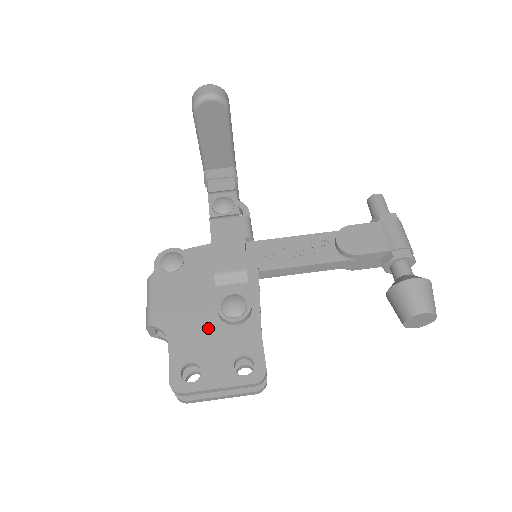
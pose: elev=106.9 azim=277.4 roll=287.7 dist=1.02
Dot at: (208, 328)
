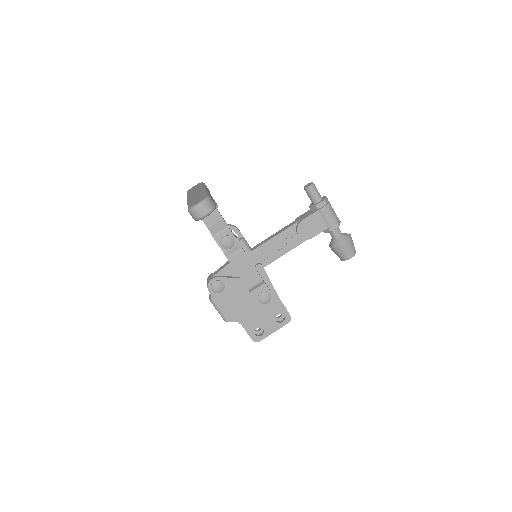
Dot at: (256, 311)
